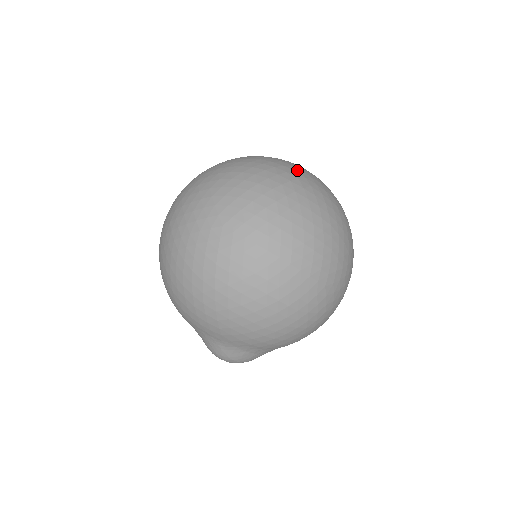
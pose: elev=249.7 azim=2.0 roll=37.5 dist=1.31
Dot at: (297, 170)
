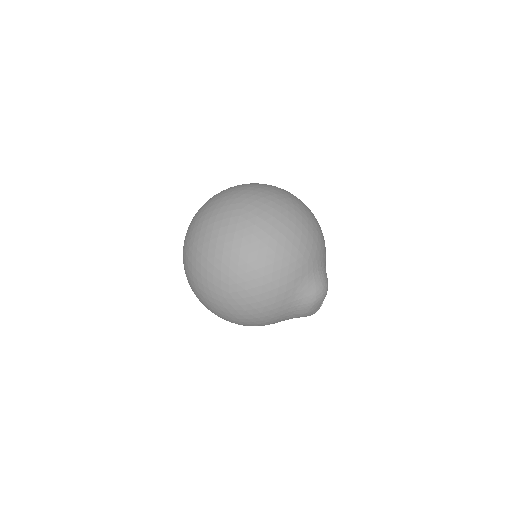
Dot at: occluded
